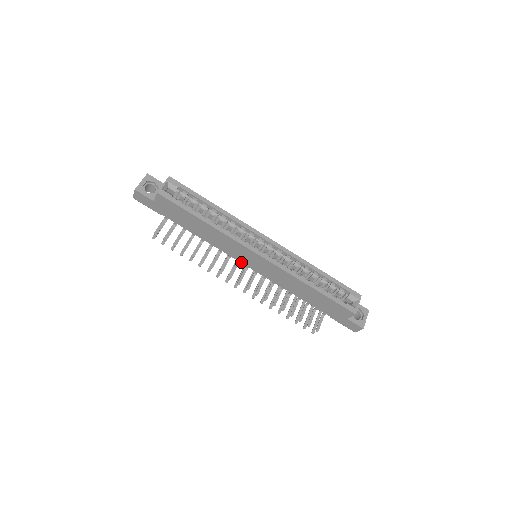
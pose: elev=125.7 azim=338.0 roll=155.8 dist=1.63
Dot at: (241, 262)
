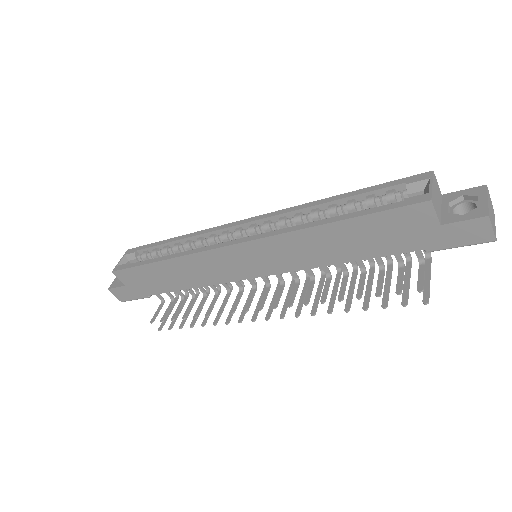
Dot at: (245, 279)
